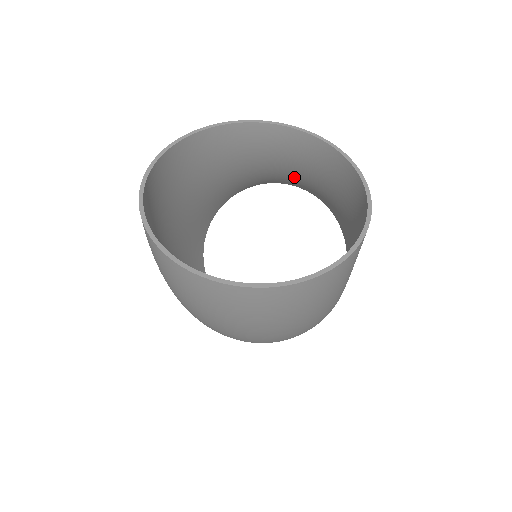
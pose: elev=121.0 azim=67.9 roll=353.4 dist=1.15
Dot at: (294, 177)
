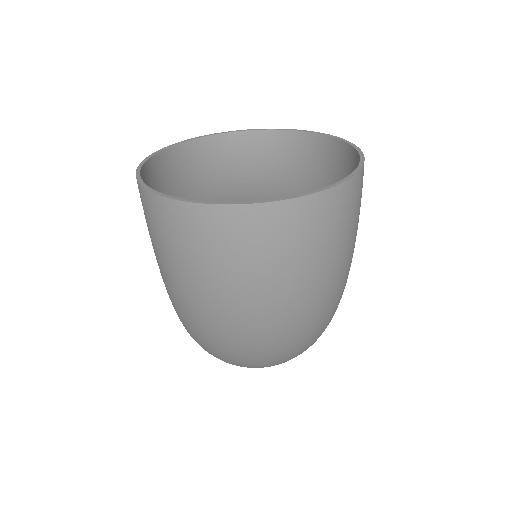
Dot at: (250, 193)
